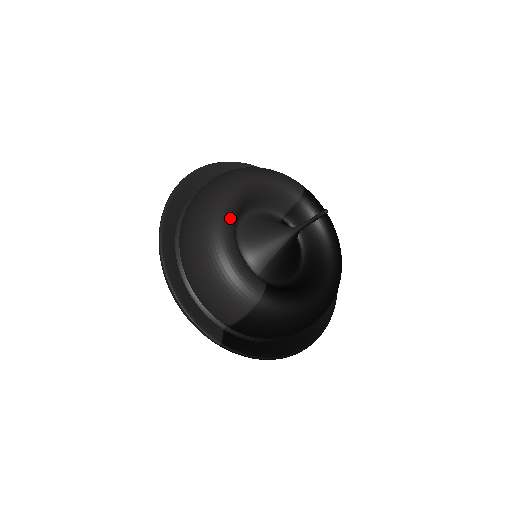
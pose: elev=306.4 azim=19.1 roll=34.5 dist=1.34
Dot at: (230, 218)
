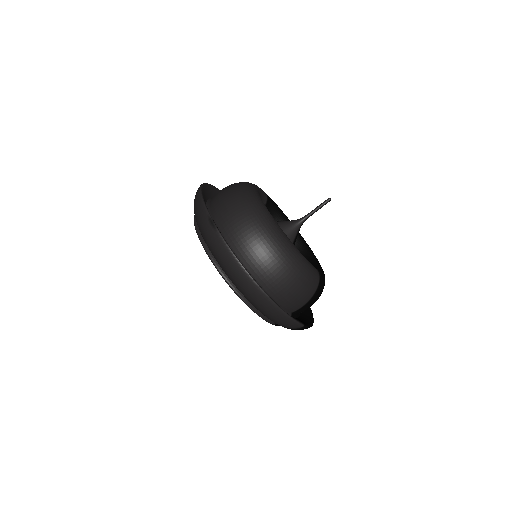
Dot at: (279, 226)
